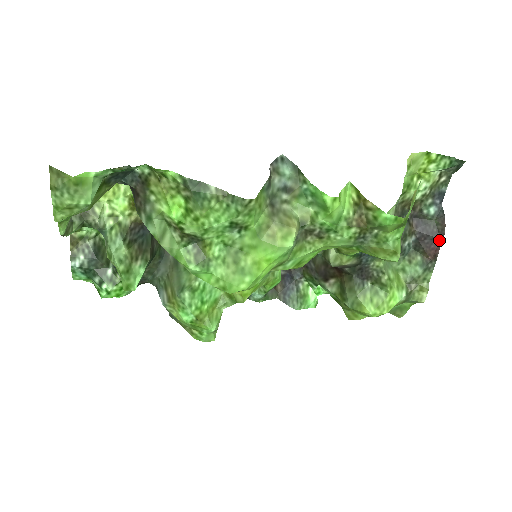
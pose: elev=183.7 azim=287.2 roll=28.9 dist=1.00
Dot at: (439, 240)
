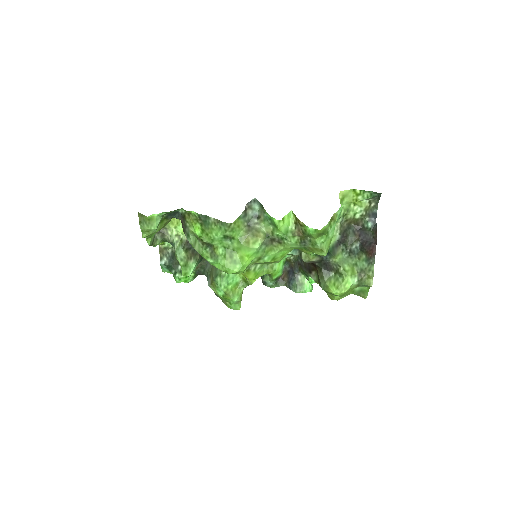
Dot at: (374, 244)
